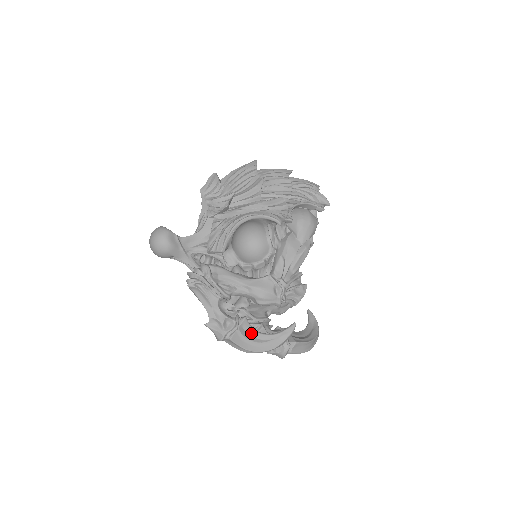
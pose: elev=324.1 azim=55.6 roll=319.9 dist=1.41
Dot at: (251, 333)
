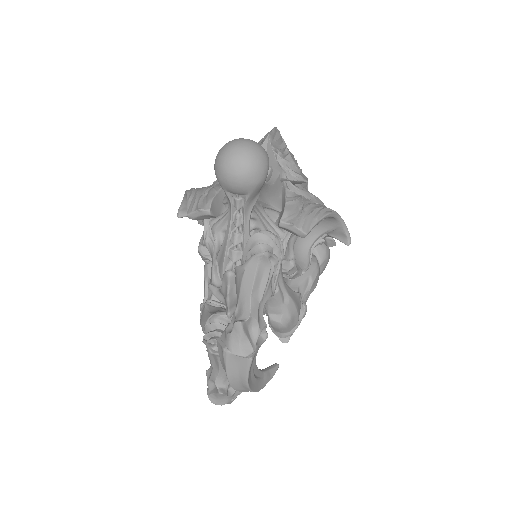
Dot at: occluded
